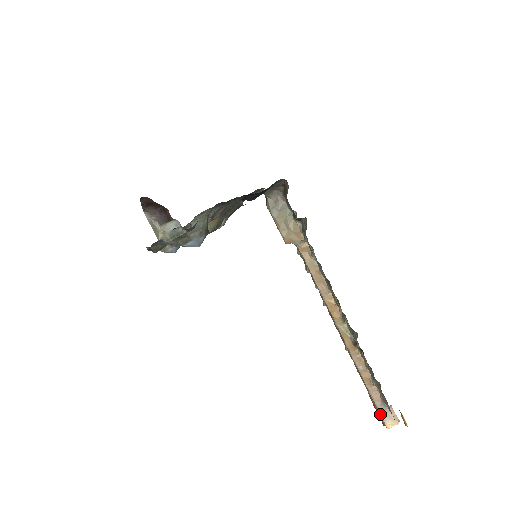
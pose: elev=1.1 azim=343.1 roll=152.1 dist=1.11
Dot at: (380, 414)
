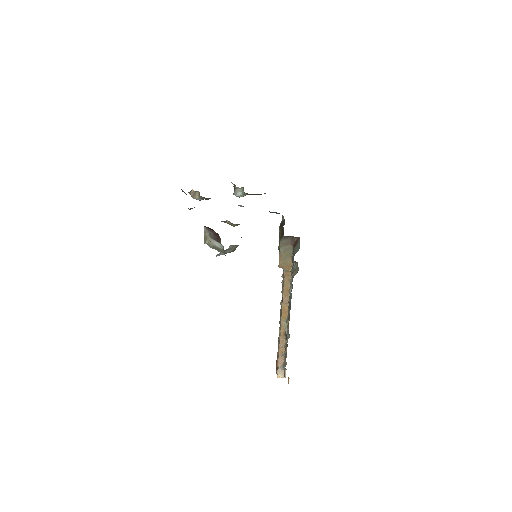
Dot at: (278, 369)
